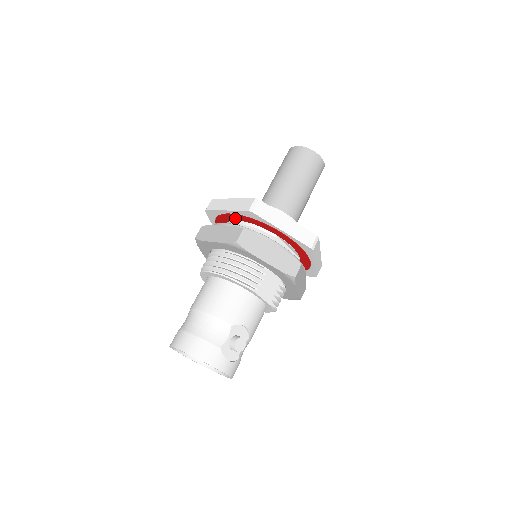
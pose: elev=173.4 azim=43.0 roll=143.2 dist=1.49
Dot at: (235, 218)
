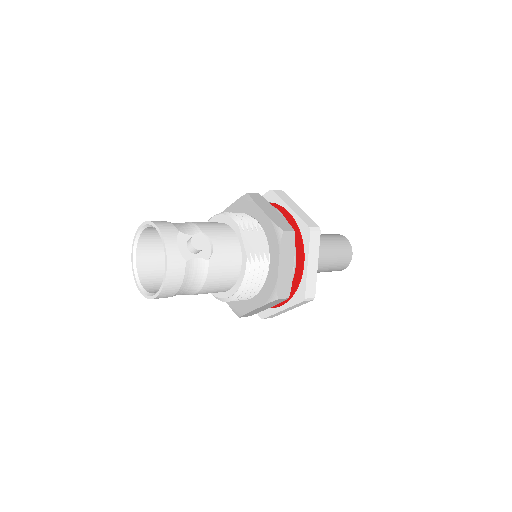
Dot at: occluded
